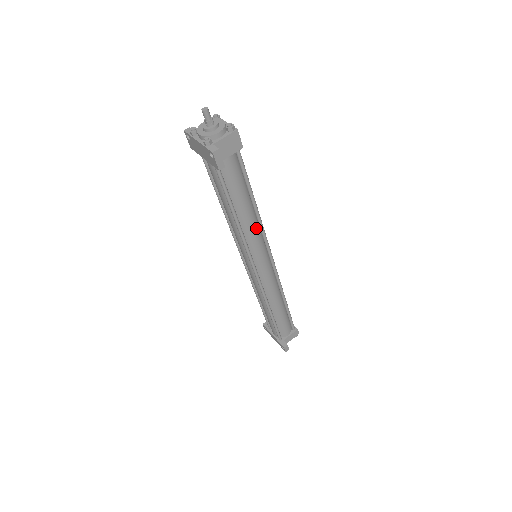
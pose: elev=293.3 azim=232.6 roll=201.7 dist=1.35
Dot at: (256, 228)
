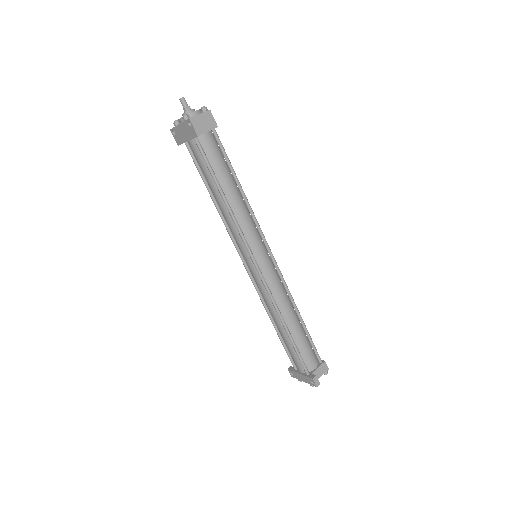
Dot at: (247, 214)
